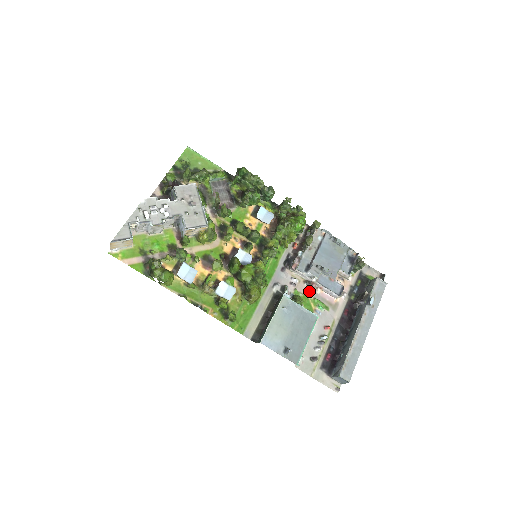
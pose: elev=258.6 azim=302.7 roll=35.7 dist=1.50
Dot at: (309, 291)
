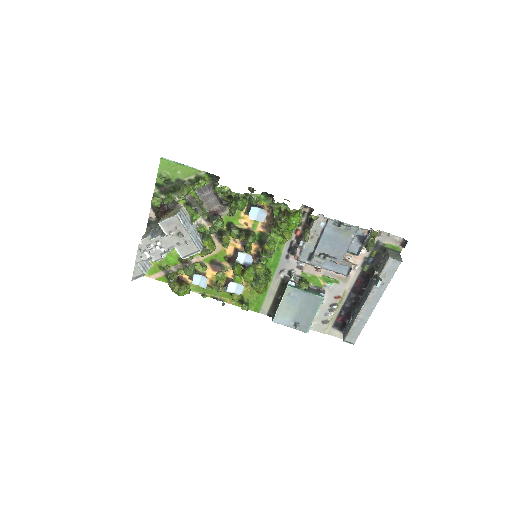
Dot at: occluded
